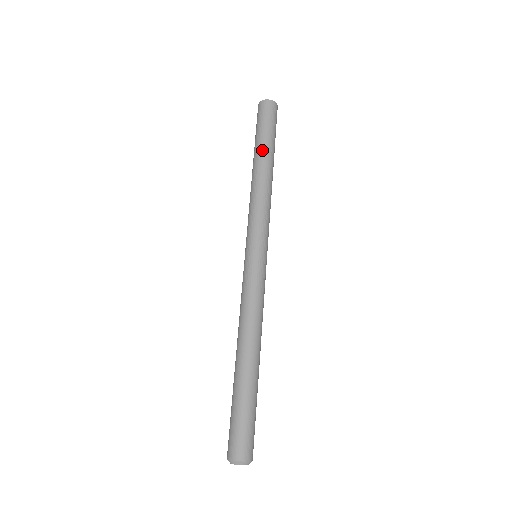
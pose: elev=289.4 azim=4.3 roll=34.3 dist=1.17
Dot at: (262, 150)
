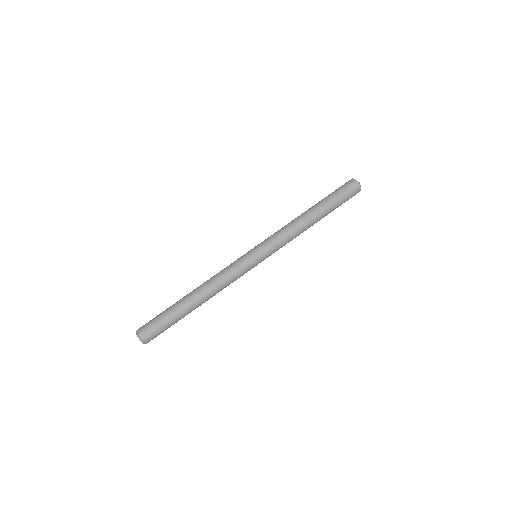
Dot at: (320, 204)
